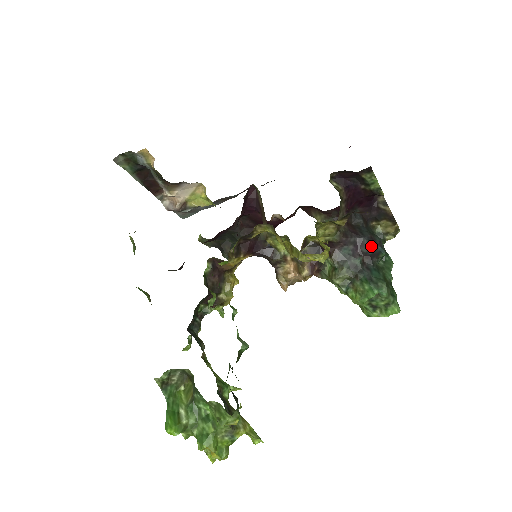
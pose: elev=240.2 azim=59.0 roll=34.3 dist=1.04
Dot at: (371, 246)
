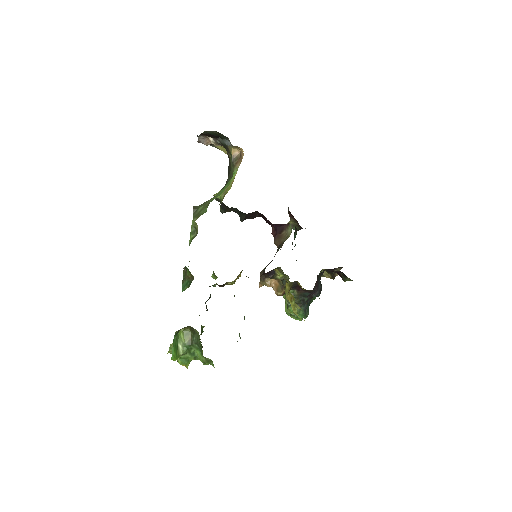
Dot at: (318, 295)
